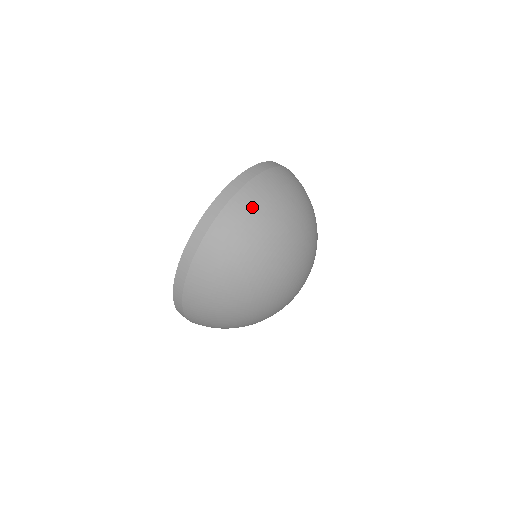
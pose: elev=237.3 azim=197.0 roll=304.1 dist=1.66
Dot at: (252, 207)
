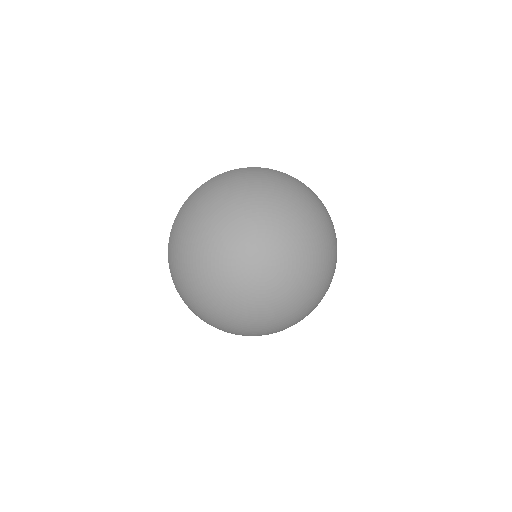
Dot at: (283, 177)
